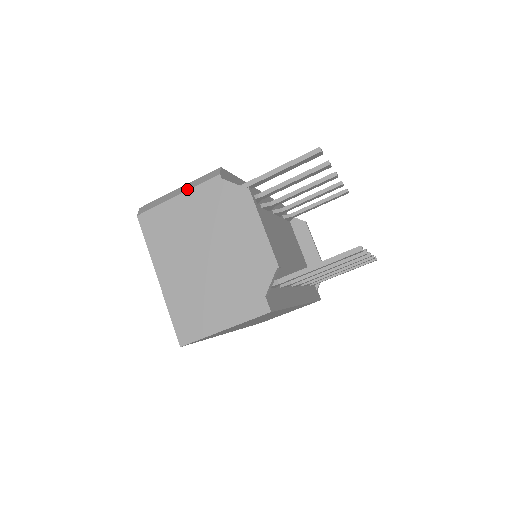
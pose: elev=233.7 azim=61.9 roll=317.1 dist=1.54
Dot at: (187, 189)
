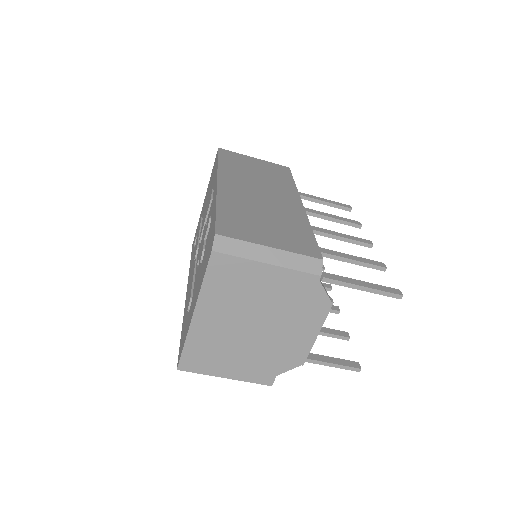
Dot at: (281, 264)
